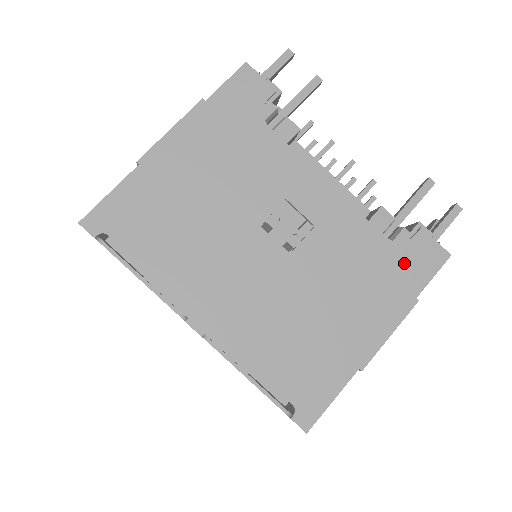
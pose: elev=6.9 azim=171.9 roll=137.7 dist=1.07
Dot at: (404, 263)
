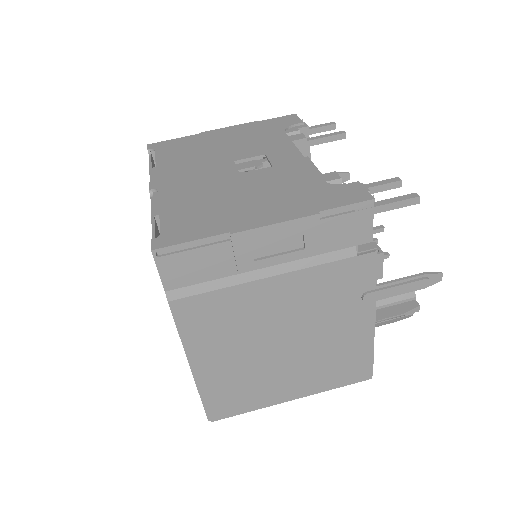
Dot at: (325, 193)
